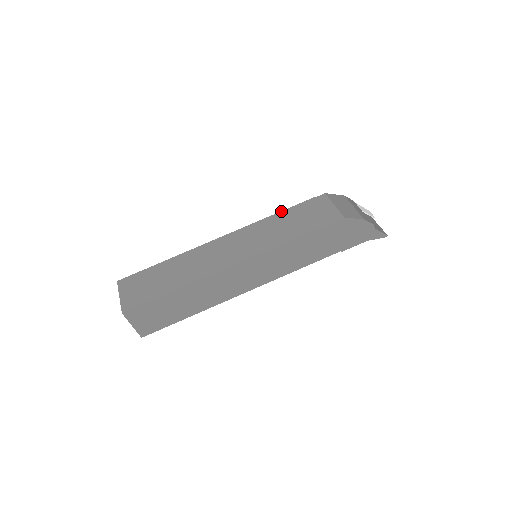
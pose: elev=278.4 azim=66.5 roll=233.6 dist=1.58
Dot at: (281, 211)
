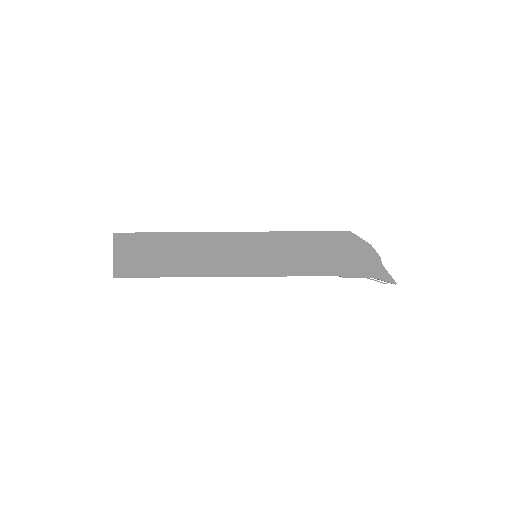
Dot at: occluded
